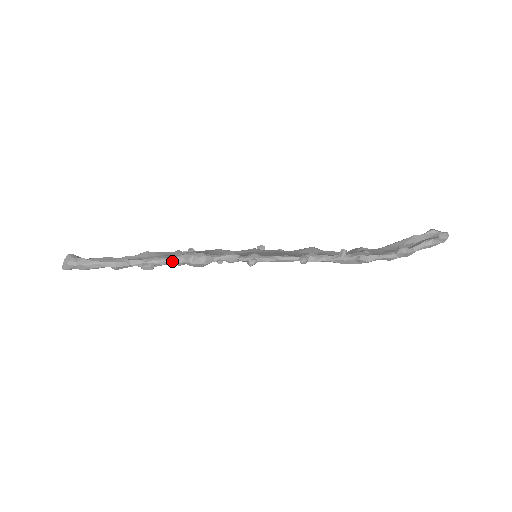
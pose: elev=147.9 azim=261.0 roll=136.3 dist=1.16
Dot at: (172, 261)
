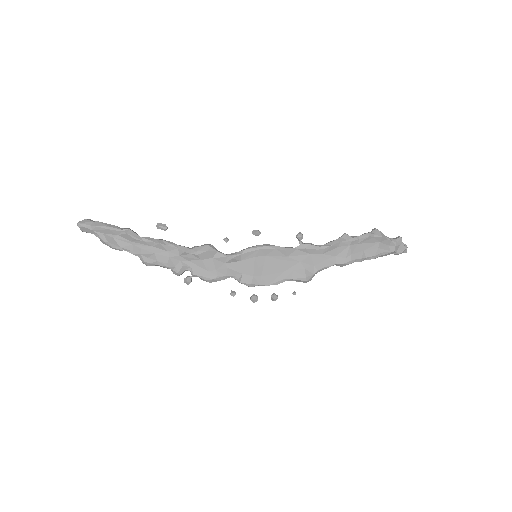
Dot at: (179, 246)
